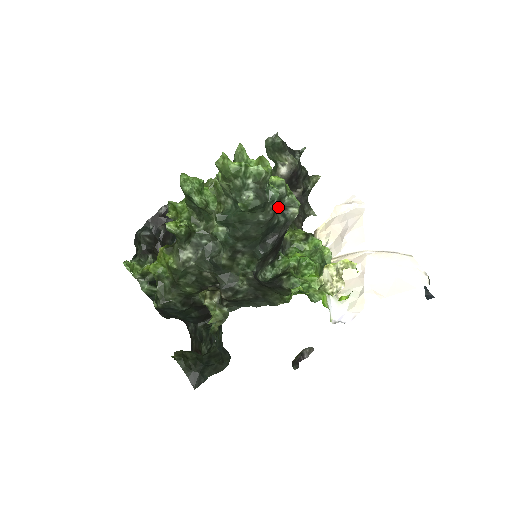
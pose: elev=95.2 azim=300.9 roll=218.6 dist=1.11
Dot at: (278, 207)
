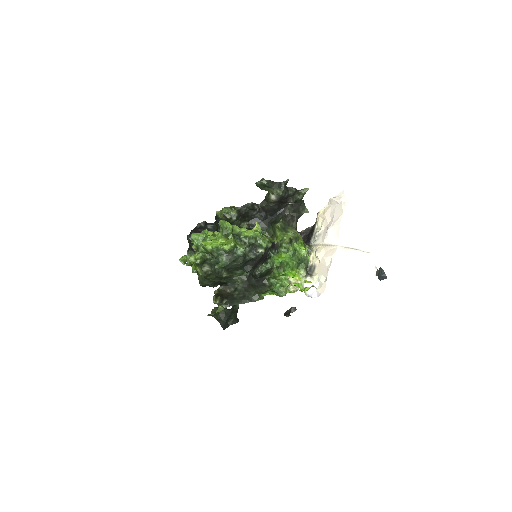
Dot at: (251, 249)
